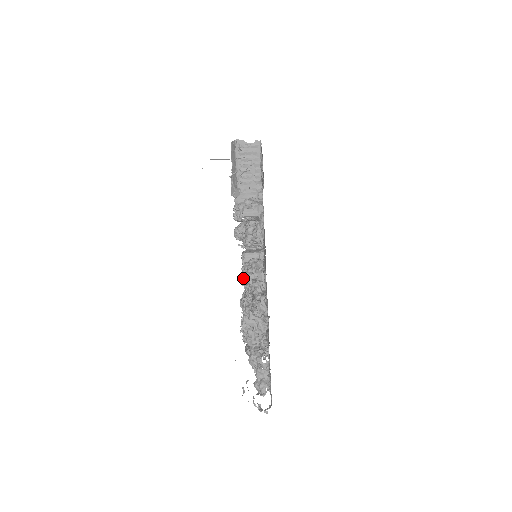
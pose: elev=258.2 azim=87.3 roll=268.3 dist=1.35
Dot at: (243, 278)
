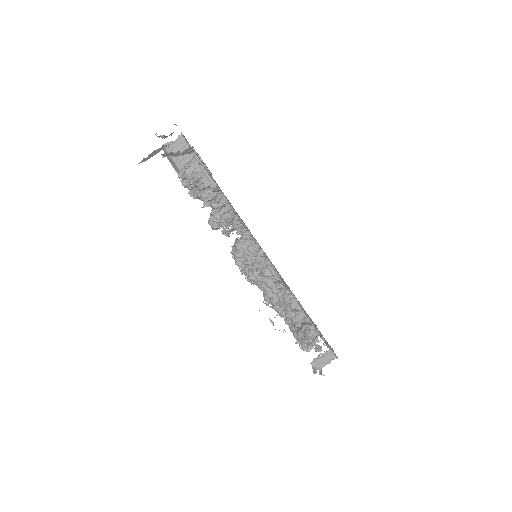
Dot at: occluded
